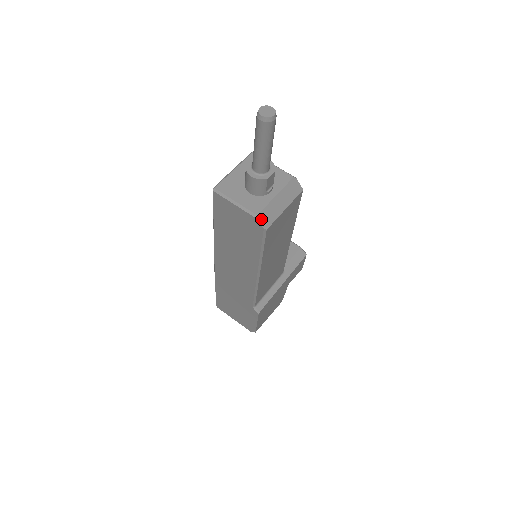
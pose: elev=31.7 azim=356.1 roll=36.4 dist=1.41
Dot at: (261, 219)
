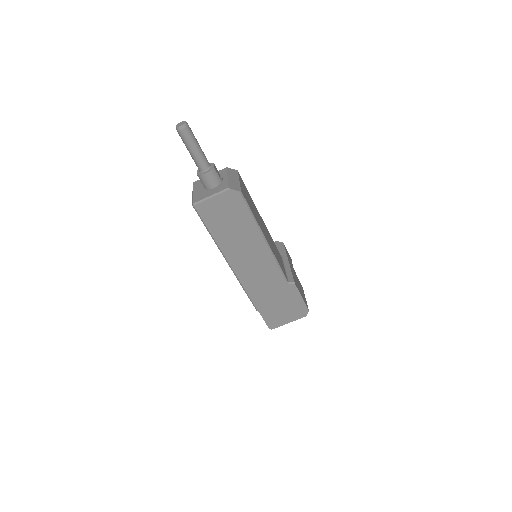
Dot at: (233, 188)
